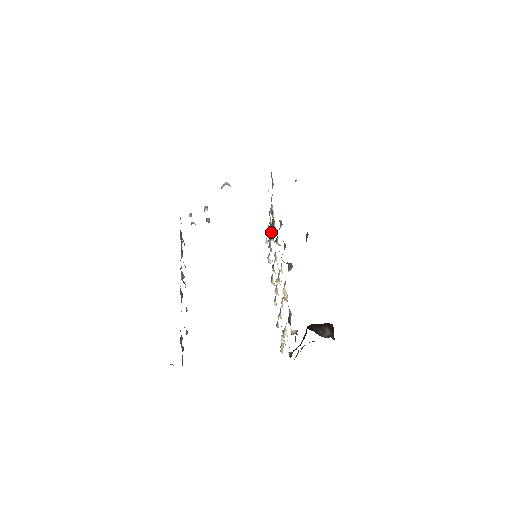
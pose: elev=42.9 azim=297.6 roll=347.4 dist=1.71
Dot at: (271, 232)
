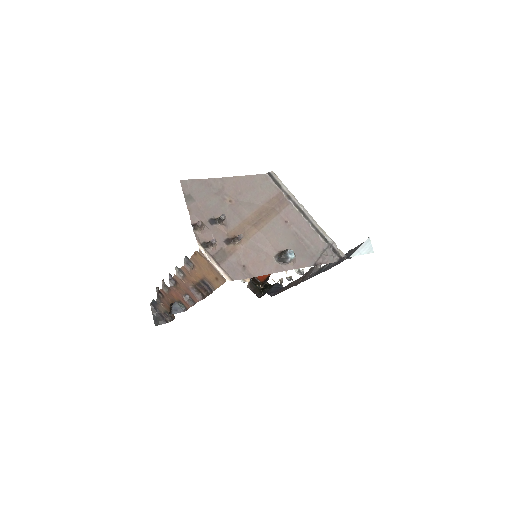
Dot at: occluded
